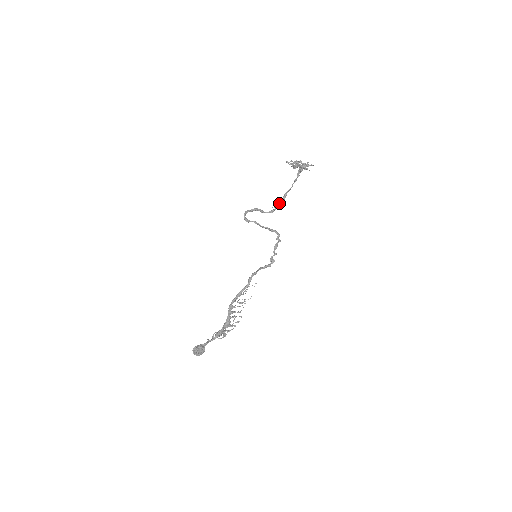
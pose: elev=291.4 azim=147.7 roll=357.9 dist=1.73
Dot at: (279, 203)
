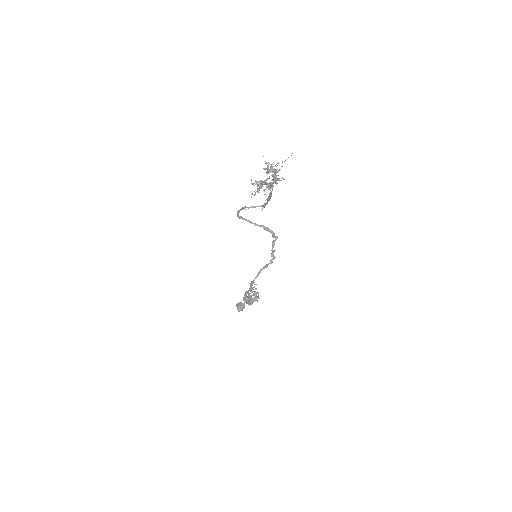
Dot at: (267, 200)
